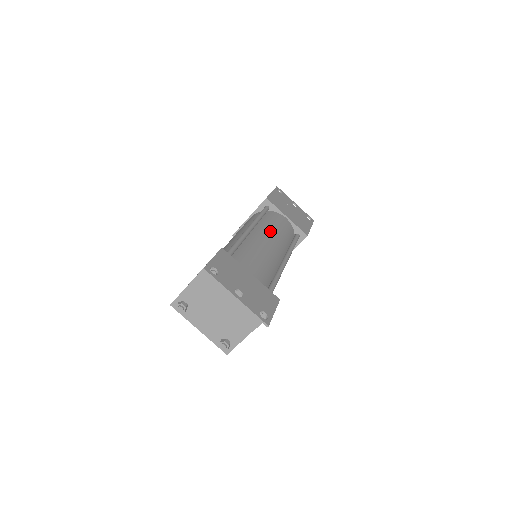
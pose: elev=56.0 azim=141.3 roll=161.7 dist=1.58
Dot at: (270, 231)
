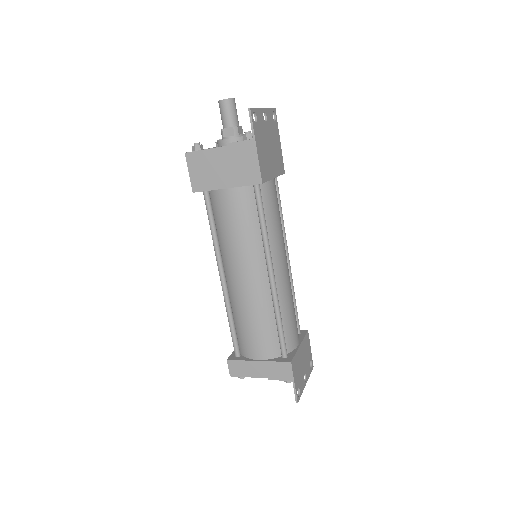
Dot at: (280, 247)
